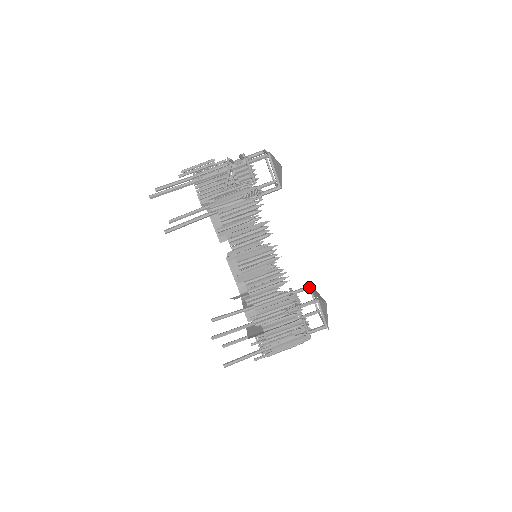
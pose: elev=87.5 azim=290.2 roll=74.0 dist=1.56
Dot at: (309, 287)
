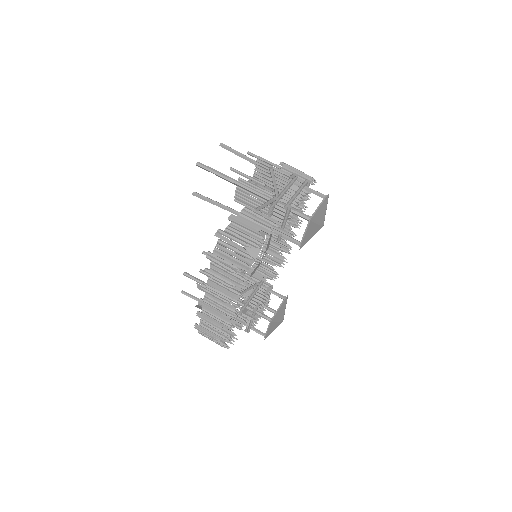
Dot at: (283, 300)
